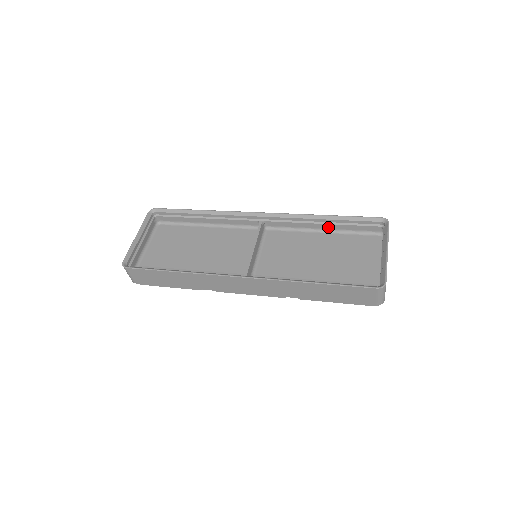
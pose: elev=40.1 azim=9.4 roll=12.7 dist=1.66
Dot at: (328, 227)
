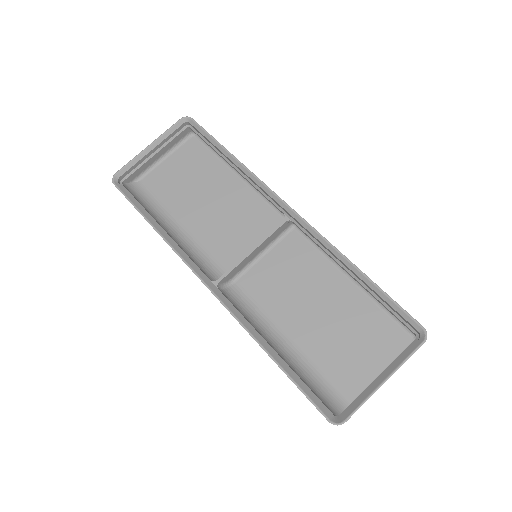
Dot at: occluded
